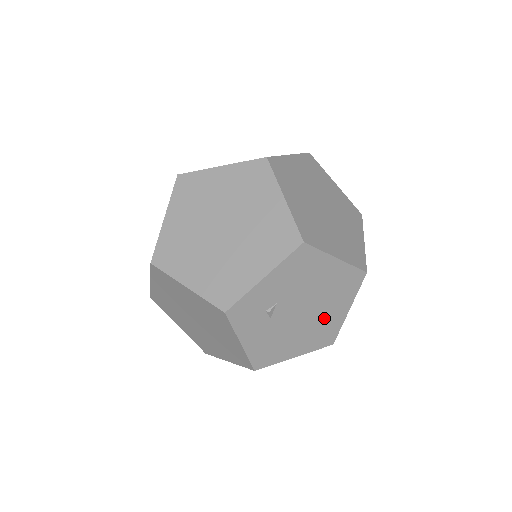
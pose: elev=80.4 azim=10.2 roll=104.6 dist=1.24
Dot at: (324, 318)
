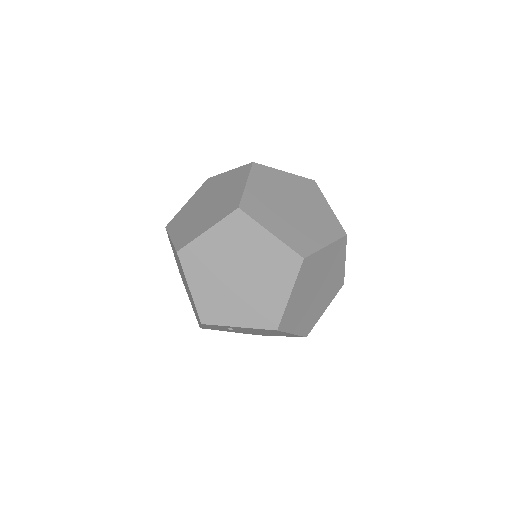
Dot at: occluded
